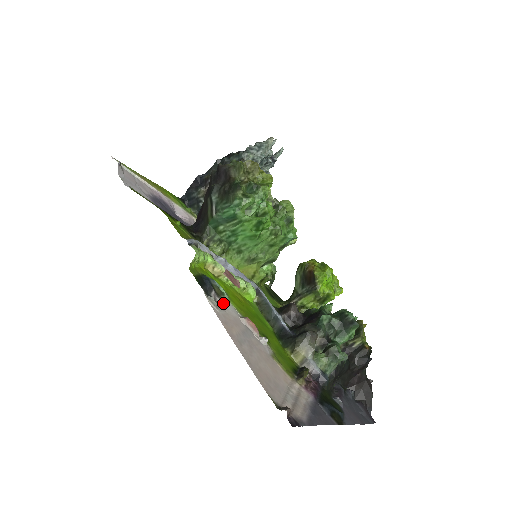
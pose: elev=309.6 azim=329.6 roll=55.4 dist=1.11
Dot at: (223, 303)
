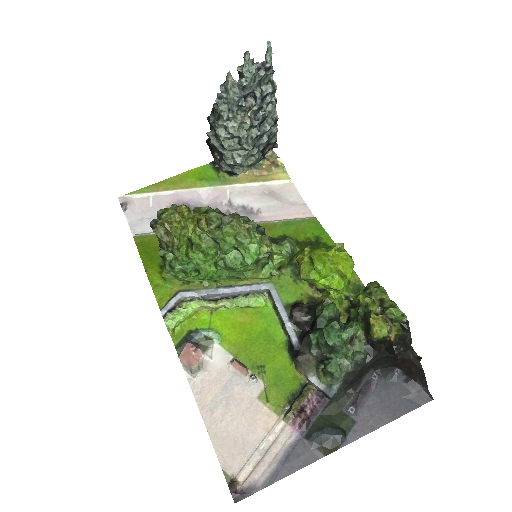
Dot at: (208, 358)
